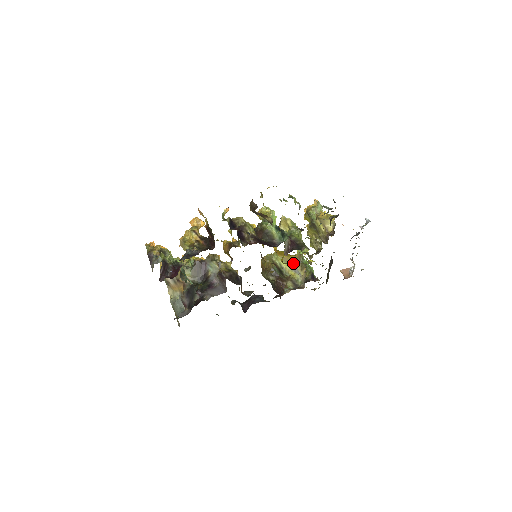
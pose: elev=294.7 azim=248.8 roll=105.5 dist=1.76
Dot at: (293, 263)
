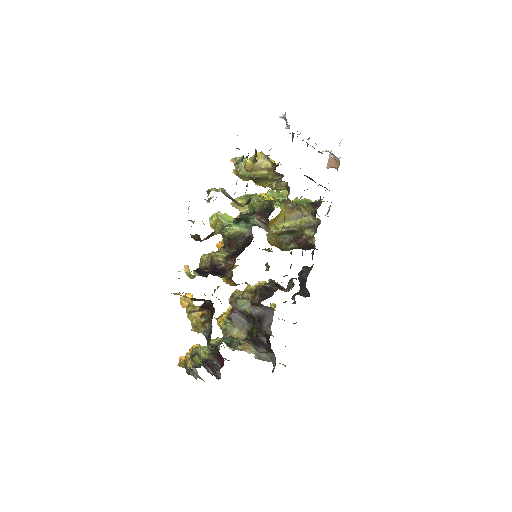
Dot at: (289, 215)
